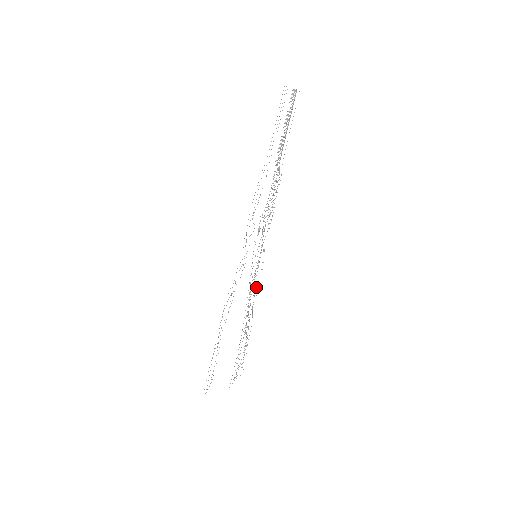
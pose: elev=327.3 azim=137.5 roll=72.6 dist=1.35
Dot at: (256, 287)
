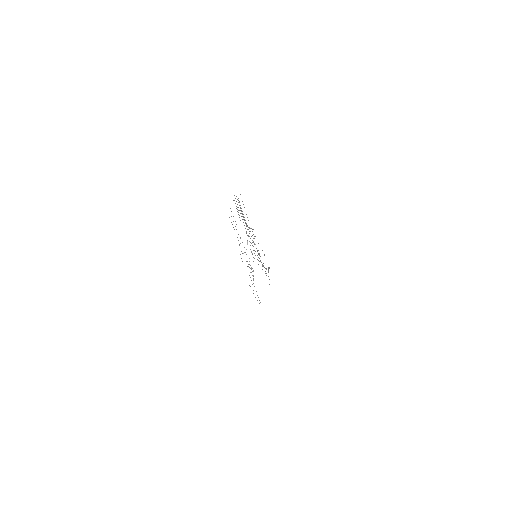
Dot at: occluded
